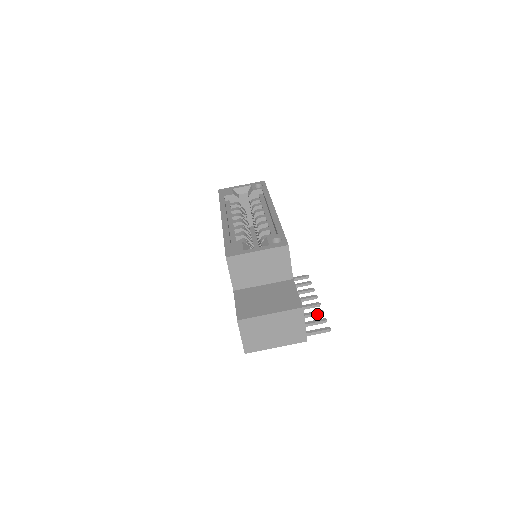
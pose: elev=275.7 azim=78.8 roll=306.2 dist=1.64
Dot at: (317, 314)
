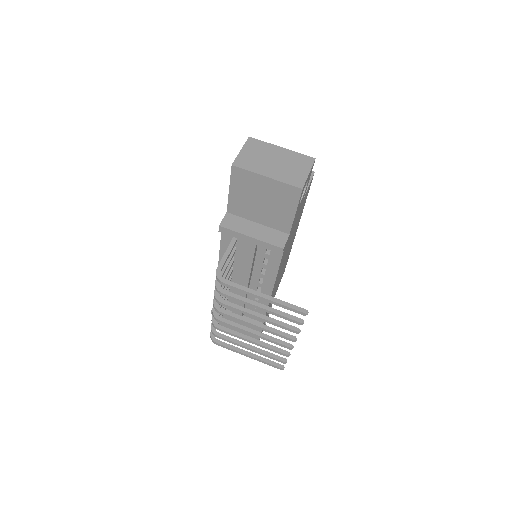
Dot at: (291, 327)
